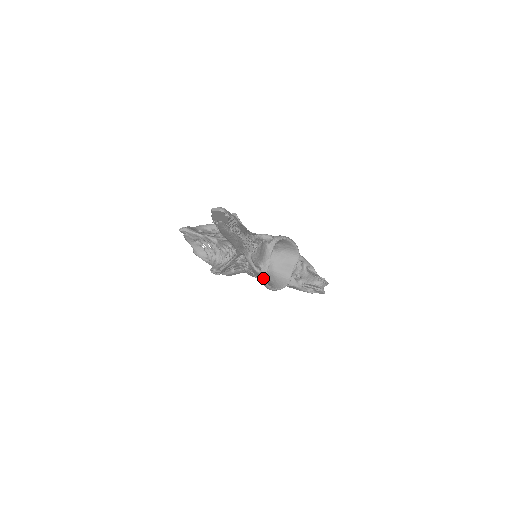
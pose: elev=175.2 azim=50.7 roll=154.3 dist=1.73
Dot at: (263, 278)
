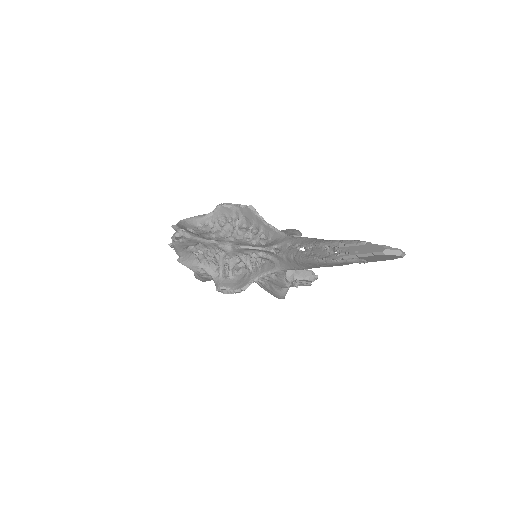
Dot at: (284, 290)
